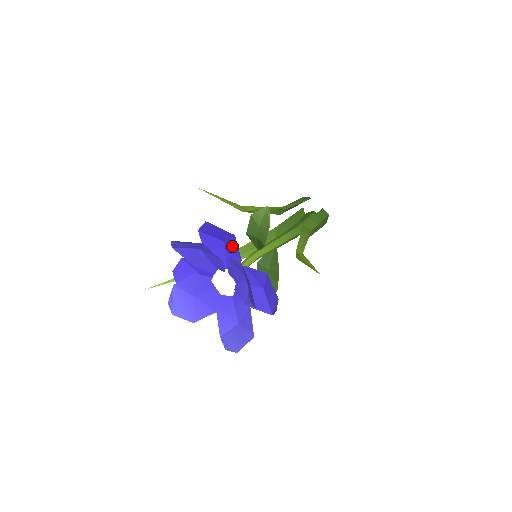
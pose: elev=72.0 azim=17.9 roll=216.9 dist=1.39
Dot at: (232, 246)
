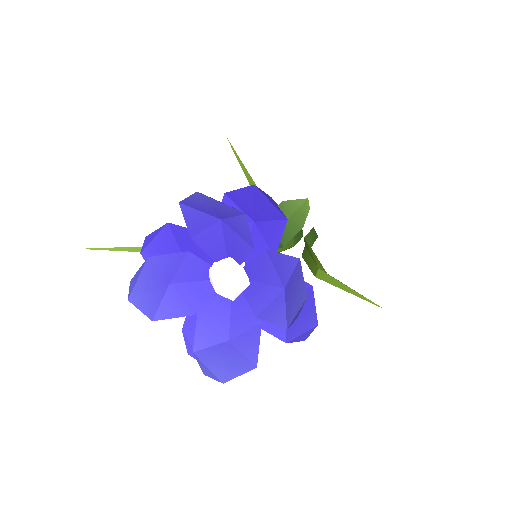
Dot at: (269, 232)
